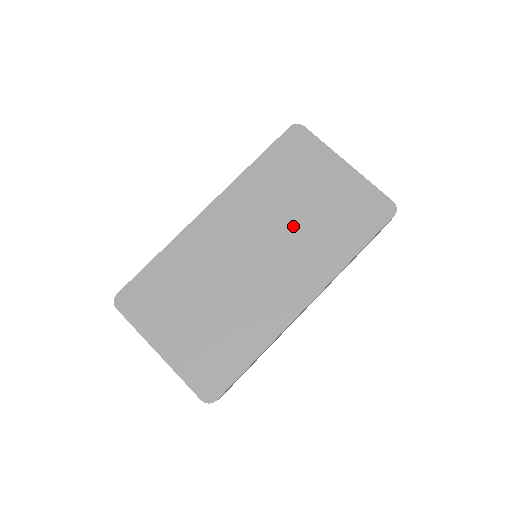
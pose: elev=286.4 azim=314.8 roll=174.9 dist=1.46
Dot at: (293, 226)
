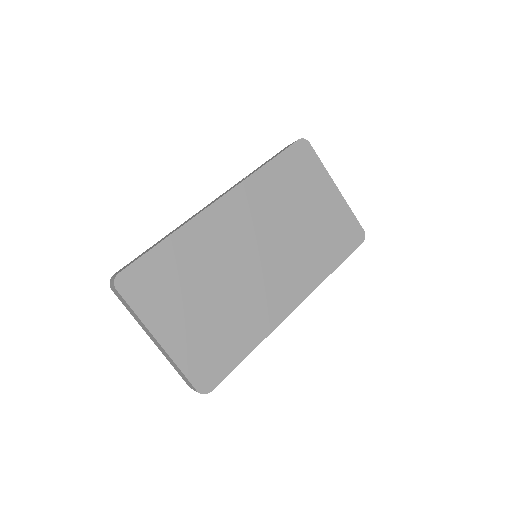
Dot at: (291, 235)
